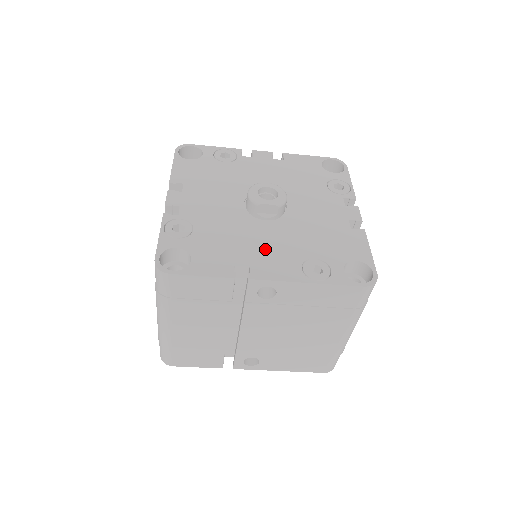
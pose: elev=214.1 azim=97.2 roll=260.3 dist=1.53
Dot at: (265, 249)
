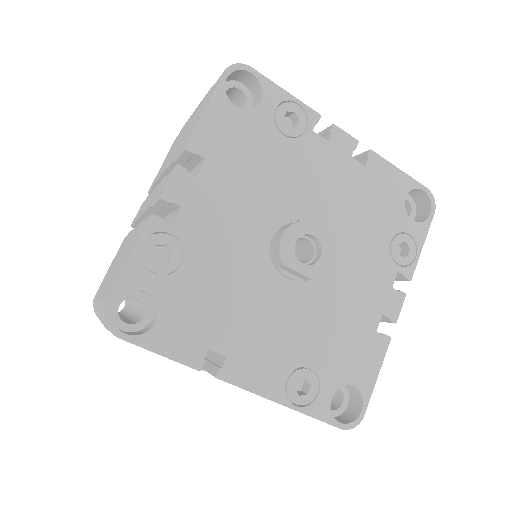
Dot at: (259, 333)
